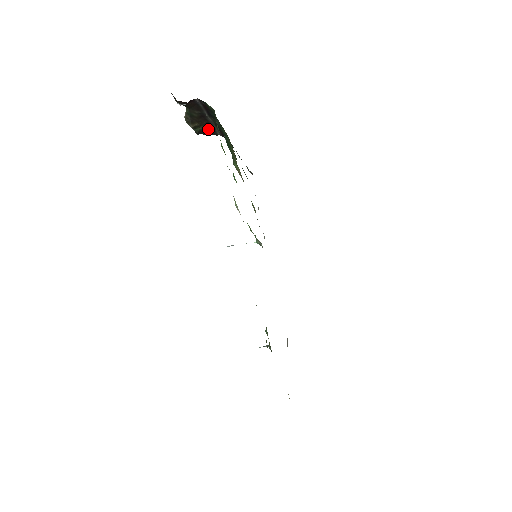
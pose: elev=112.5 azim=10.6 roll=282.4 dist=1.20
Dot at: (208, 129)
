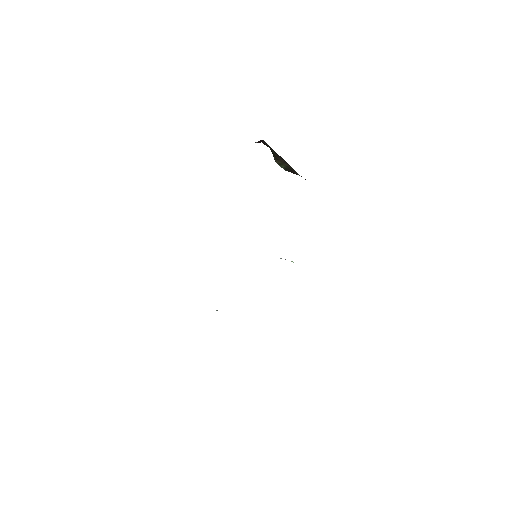
Dot at: (290, 168)
